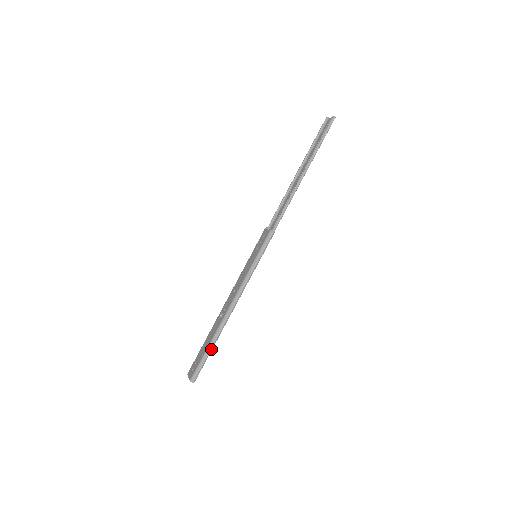
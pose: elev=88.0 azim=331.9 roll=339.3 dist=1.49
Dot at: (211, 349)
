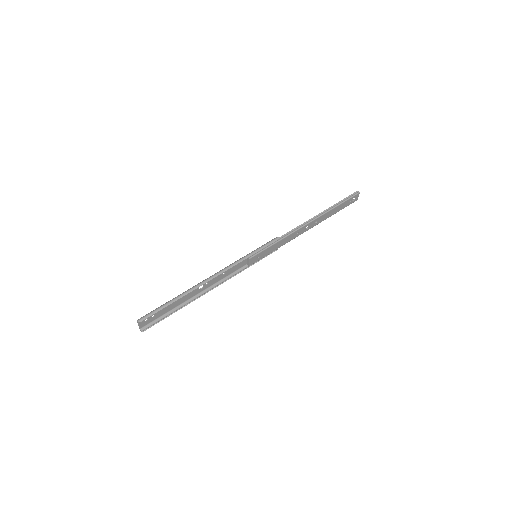
Dot at: (174, 300)
